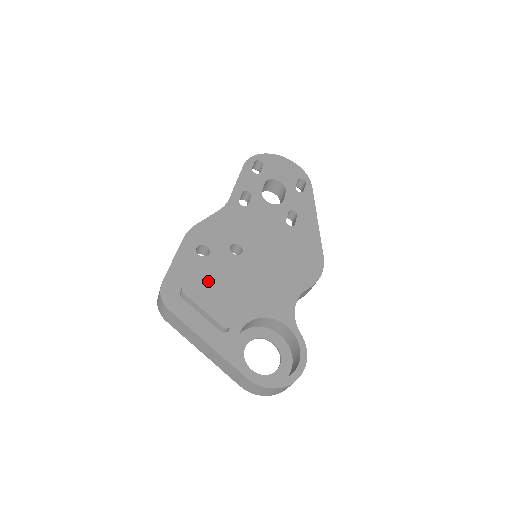
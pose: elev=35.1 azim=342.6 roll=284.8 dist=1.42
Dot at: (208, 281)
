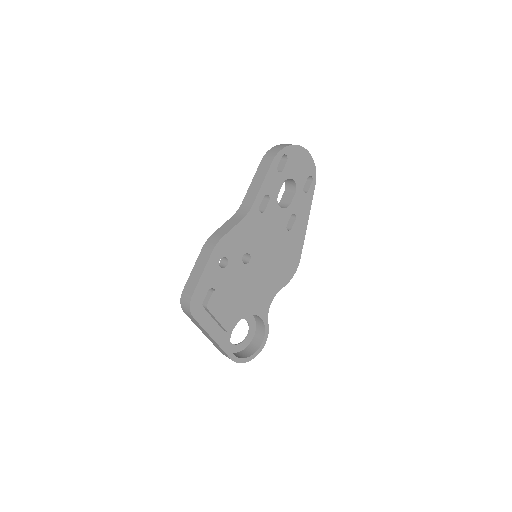
Dot at: (222, 290)
